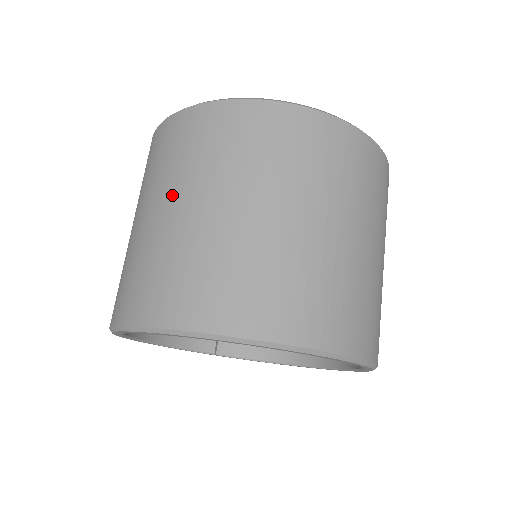
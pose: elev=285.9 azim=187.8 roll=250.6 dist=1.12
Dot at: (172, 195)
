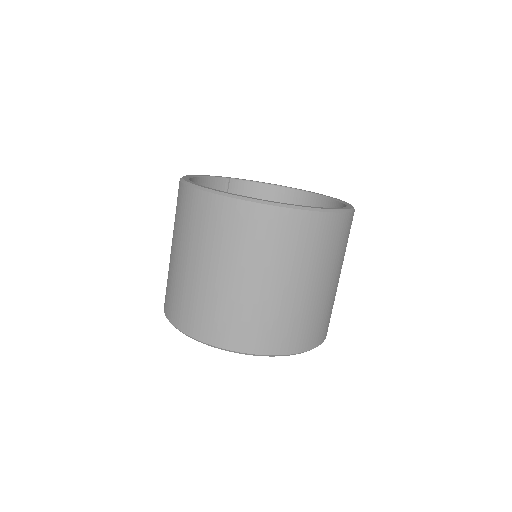
Dot at: (223, 266)
